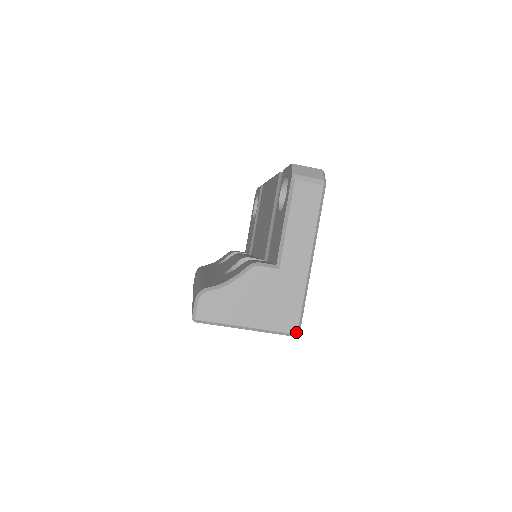
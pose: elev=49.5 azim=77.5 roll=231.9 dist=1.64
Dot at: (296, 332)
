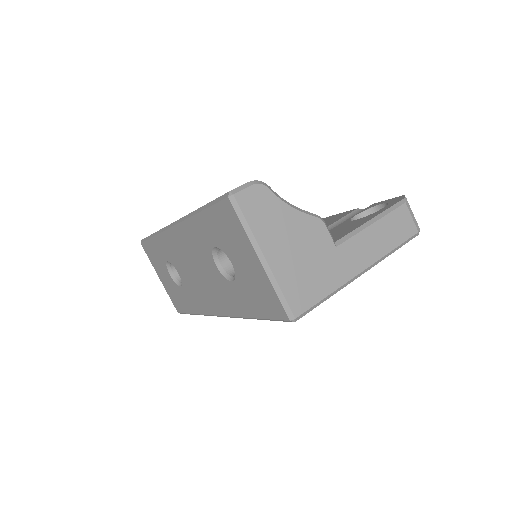
Dot at: (296, 315)
